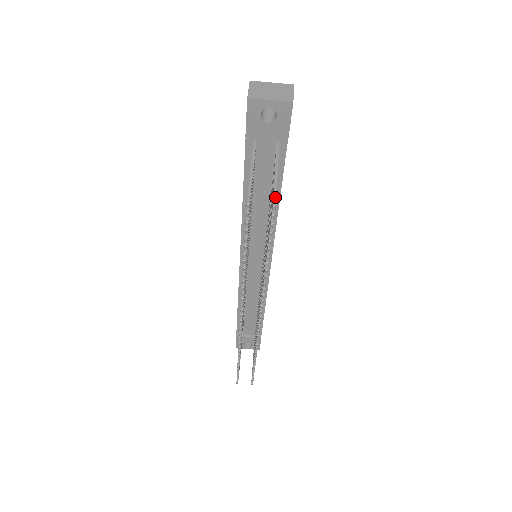
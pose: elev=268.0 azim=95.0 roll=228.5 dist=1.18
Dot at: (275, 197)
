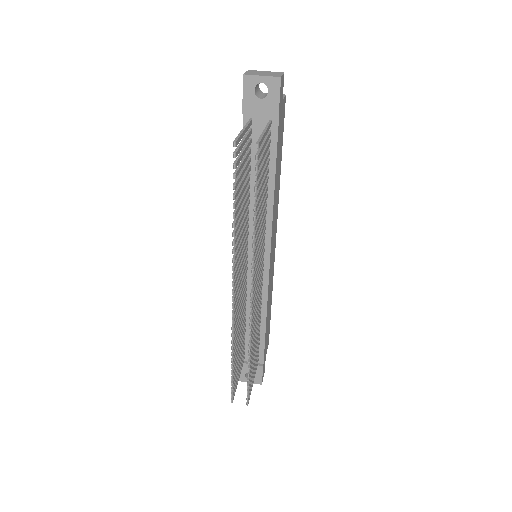
Dot at: (259, 140)
